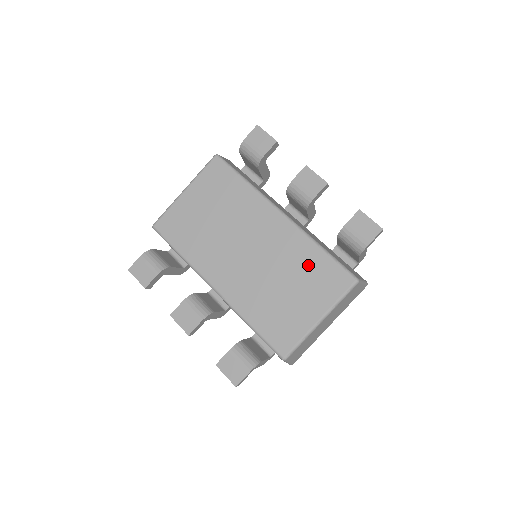
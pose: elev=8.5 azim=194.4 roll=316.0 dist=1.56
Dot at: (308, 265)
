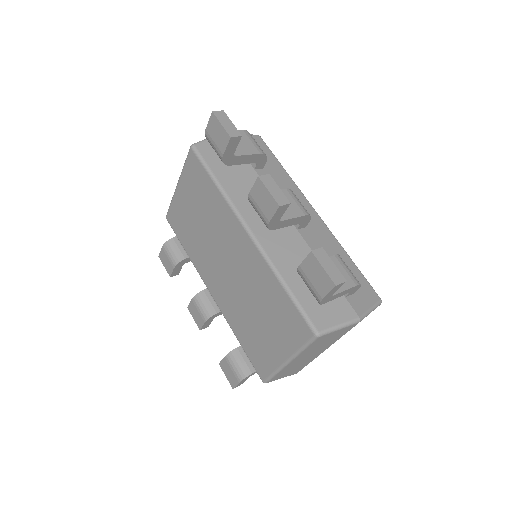
Dot at: (273, 300)
